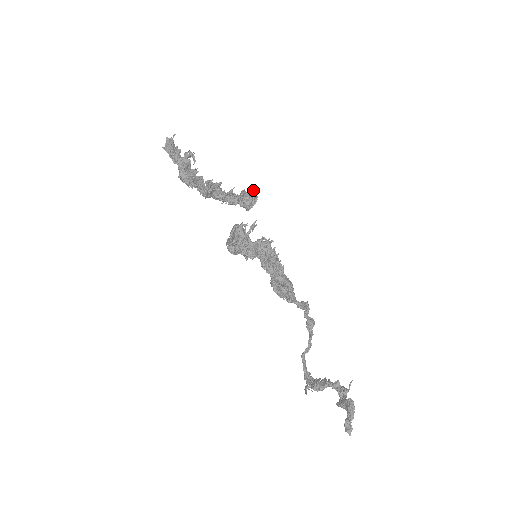
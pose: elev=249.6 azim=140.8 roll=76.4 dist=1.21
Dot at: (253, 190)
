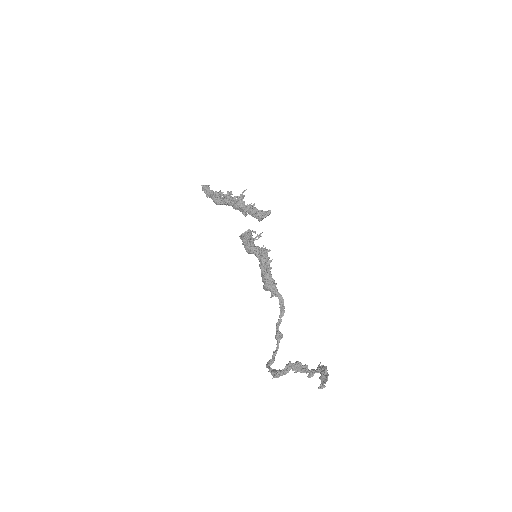
Dot at: occluded
